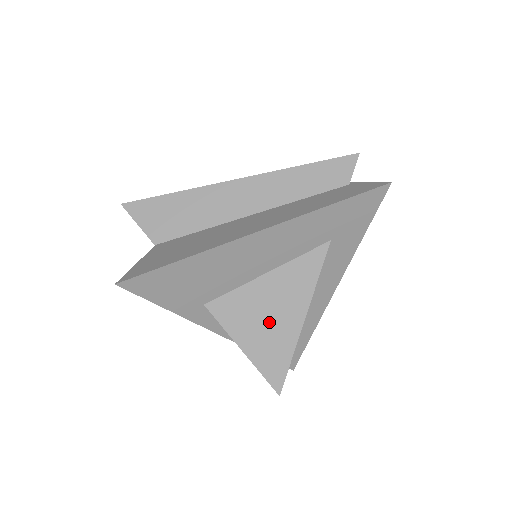
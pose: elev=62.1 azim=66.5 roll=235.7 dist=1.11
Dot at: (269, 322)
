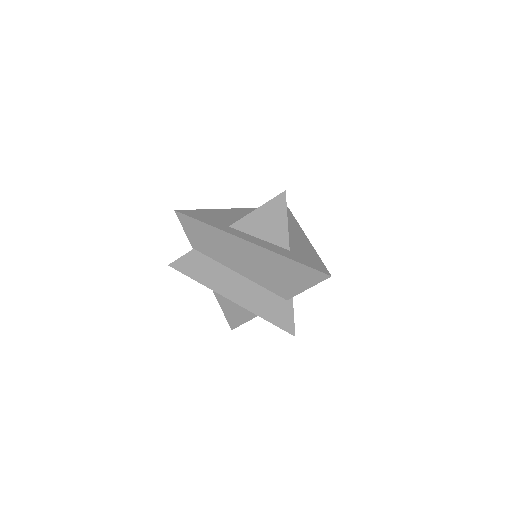
Dot at: occluded
